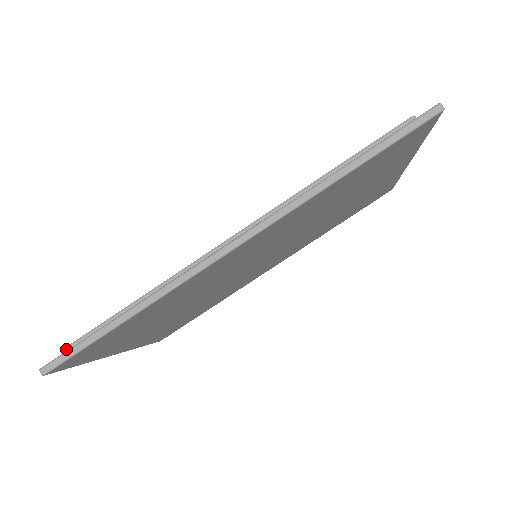
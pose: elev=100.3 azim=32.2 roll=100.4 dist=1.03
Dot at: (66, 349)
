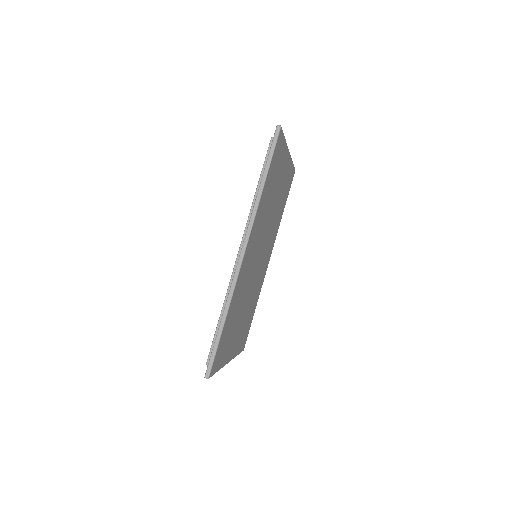
Dot at: (208, 362)
